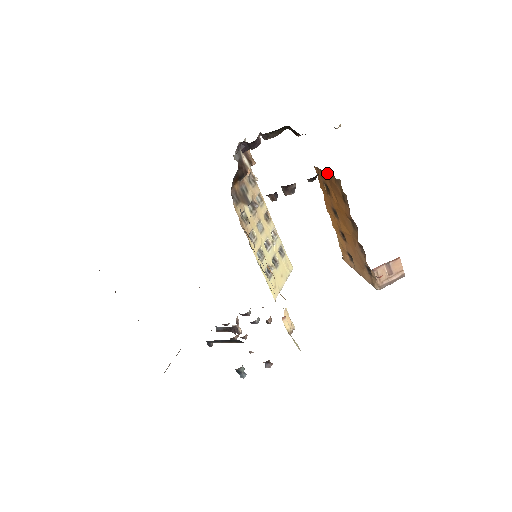
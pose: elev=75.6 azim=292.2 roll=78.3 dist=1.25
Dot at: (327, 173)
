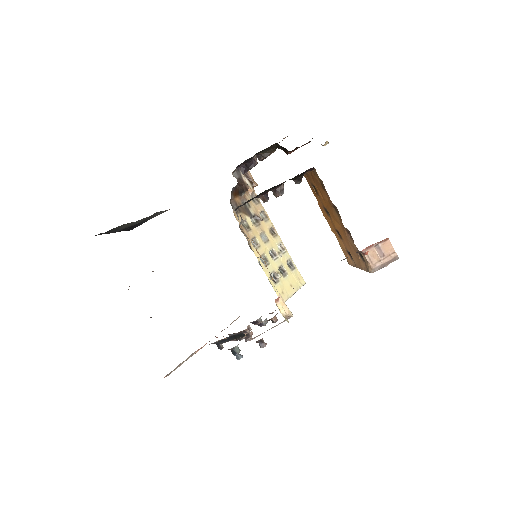
Dot at: (309, 171)
